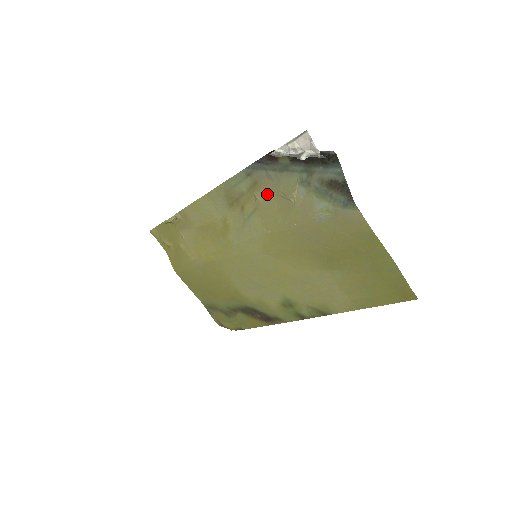
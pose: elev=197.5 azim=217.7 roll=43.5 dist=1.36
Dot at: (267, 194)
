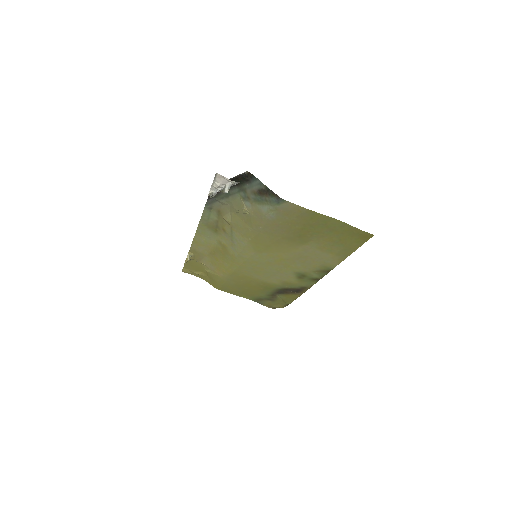
Dot at: (231, 215)
